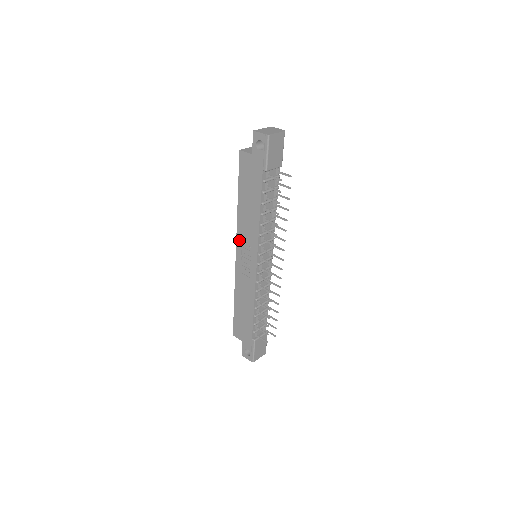
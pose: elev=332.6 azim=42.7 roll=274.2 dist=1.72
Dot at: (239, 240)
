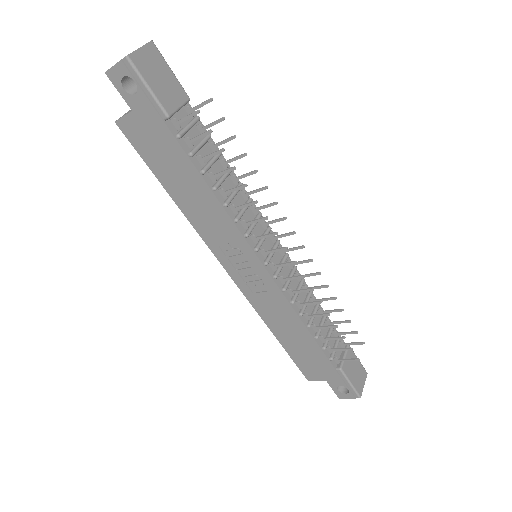
Dot at: (216, 251)
